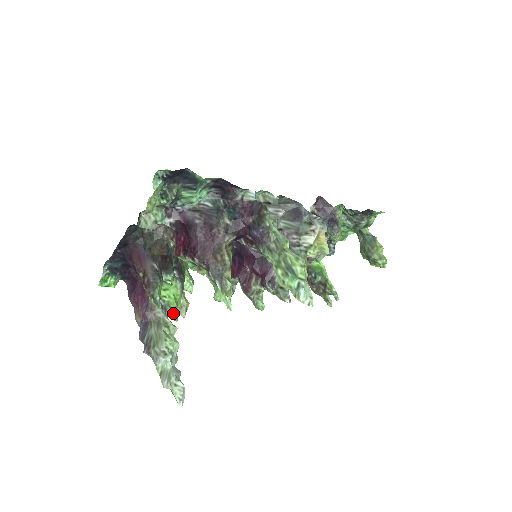
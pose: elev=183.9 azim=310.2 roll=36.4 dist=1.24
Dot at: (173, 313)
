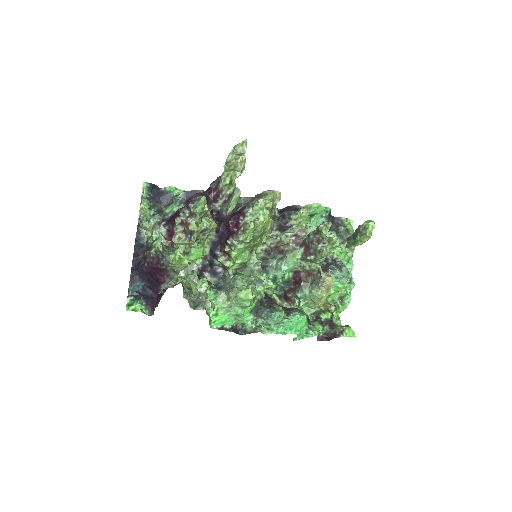
Dot at: (176, 248)
